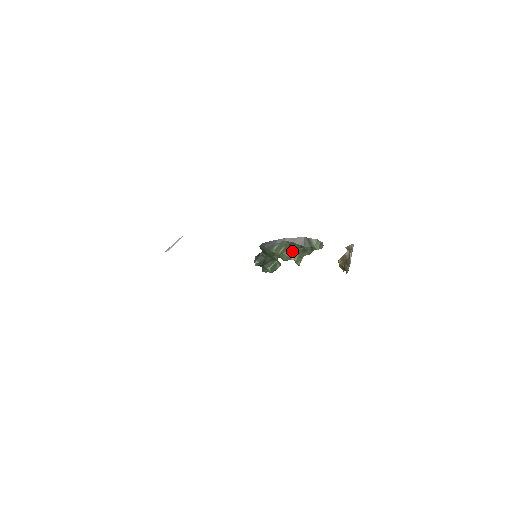
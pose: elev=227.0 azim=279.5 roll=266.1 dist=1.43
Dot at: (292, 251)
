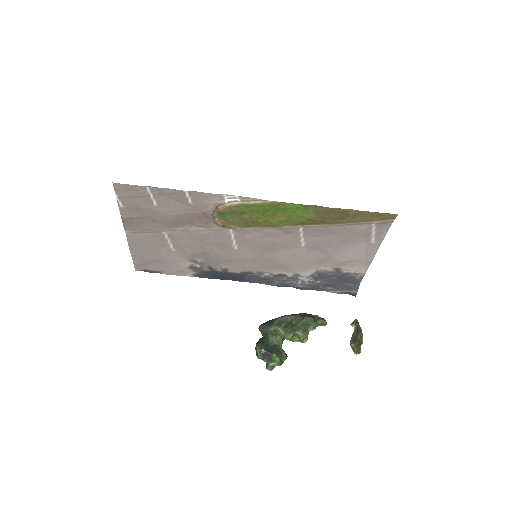
Dot at: (295, 327)
